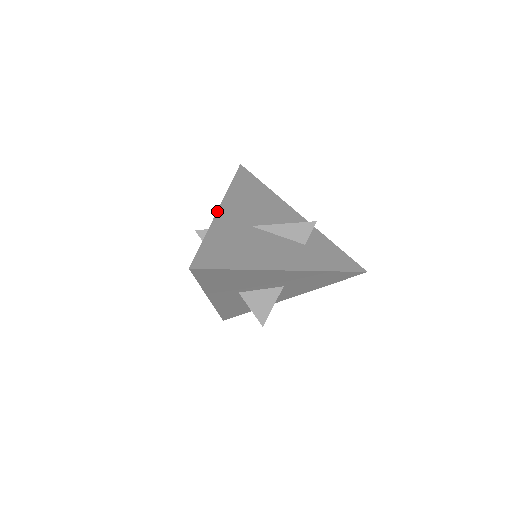
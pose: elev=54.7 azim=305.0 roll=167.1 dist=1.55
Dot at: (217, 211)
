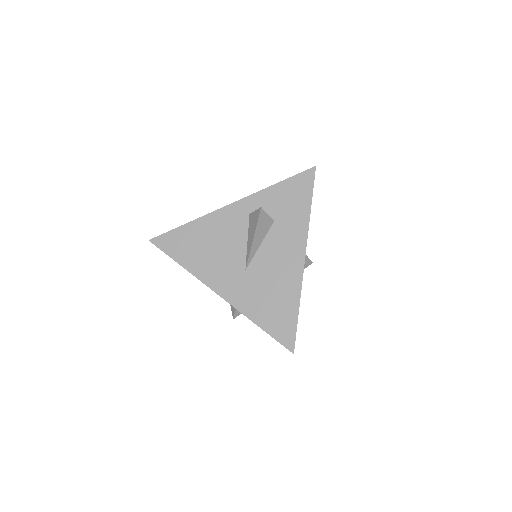
Dot at: occluded
